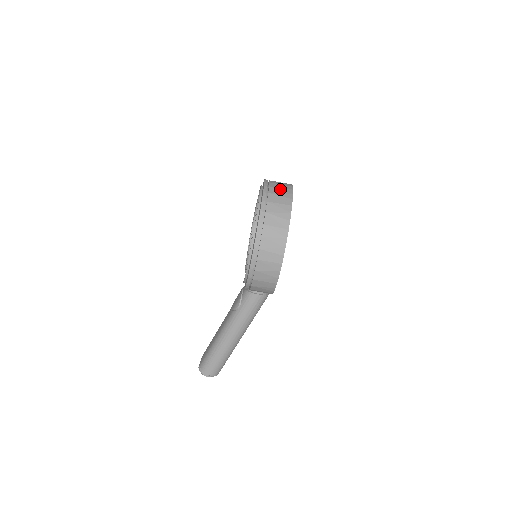
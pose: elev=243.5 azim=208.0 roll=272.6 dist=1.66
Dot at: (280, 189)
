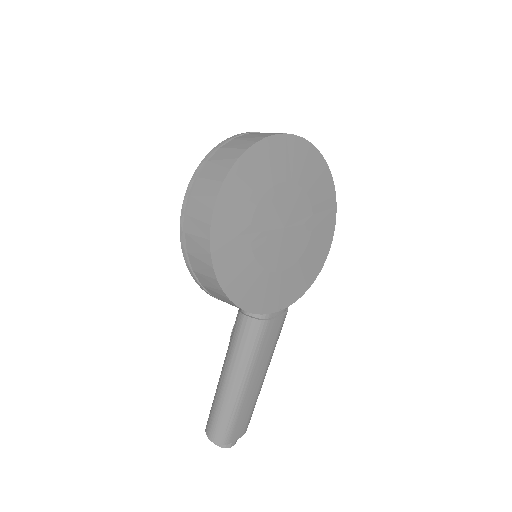
Dot at: (256, 134)
